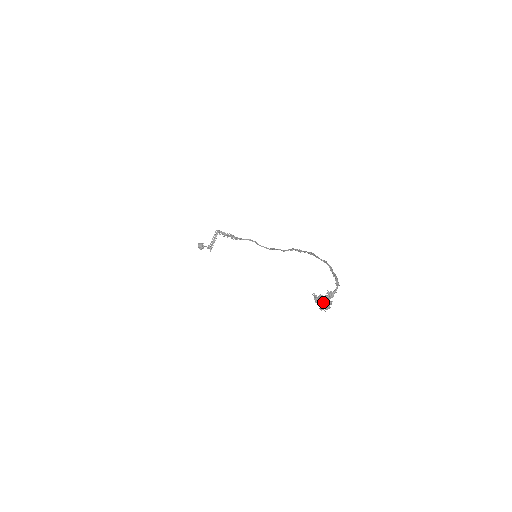
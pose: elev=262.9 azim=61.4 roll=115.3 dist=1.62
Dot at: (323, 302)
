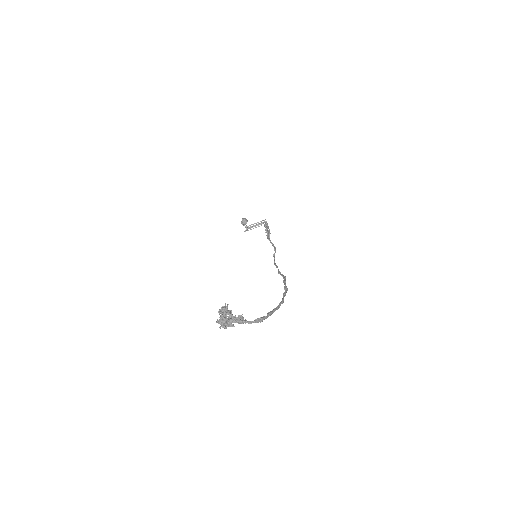
Dot at: (226, 317)
